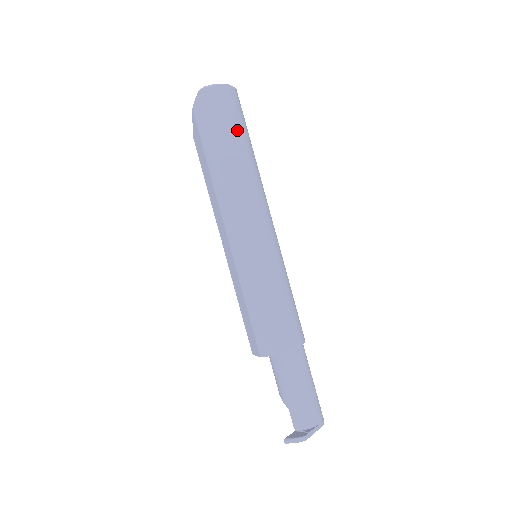
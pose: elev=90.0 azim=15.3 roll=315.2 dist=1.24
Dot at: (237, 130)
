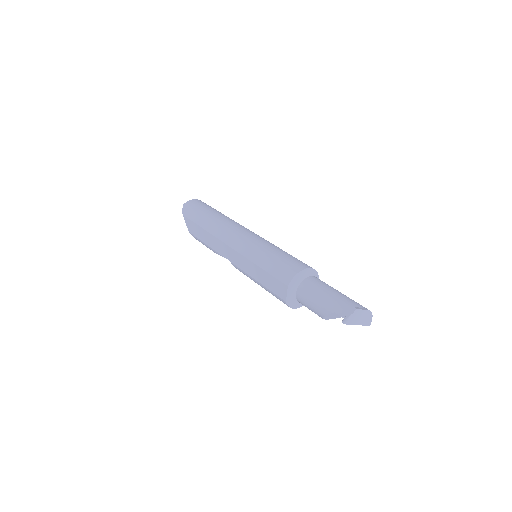
Dot at: (212, 209)
